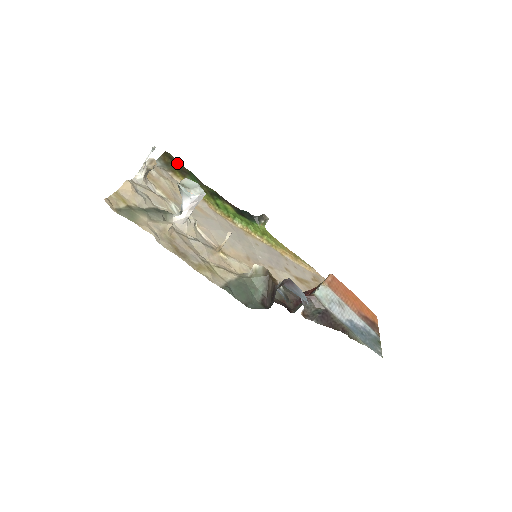
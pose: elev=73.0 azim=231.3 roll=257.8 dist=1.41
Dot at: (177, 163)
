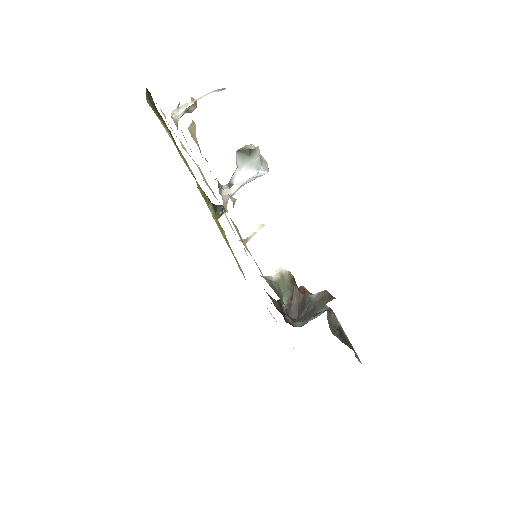
Dot at: occluded
